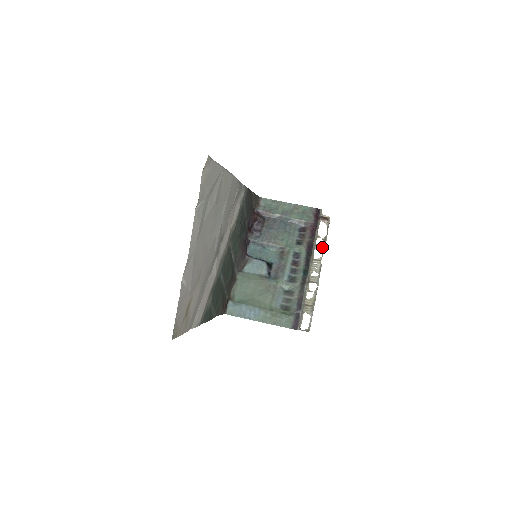
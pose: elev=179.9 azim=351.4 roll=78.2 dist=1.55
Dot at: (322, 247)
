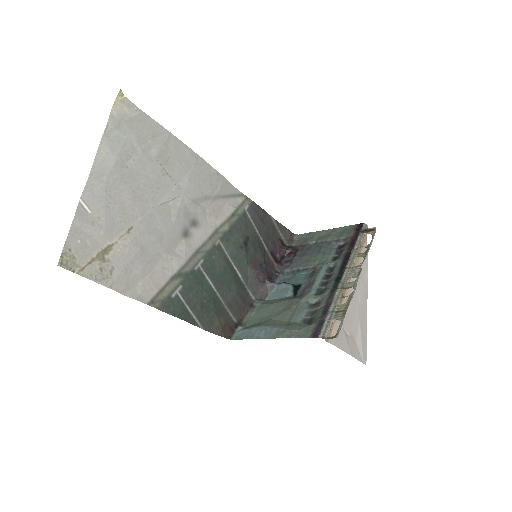
Dot at: (364, 254)
